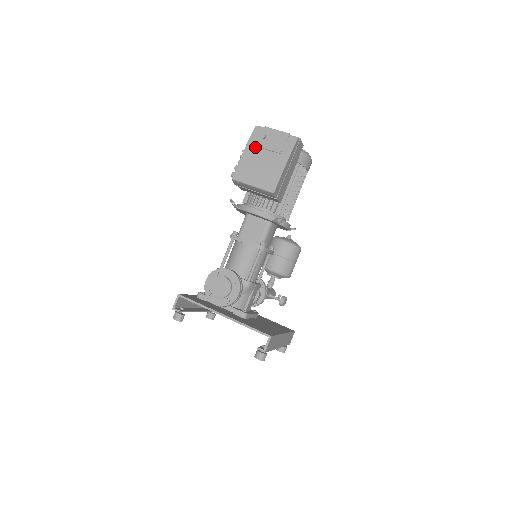
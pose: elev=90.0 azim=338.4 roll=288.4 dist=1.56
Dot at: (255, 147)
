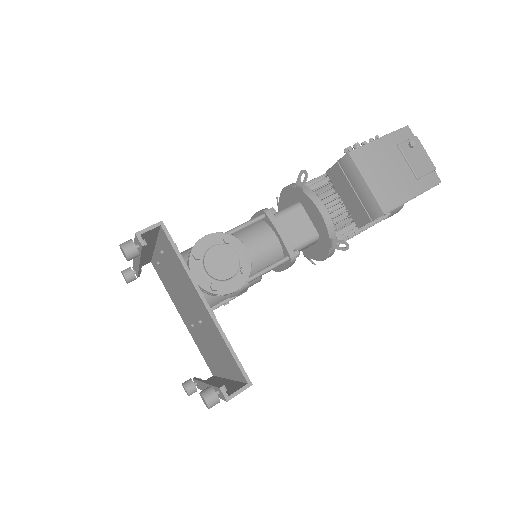
Dot at: (396, 146)
